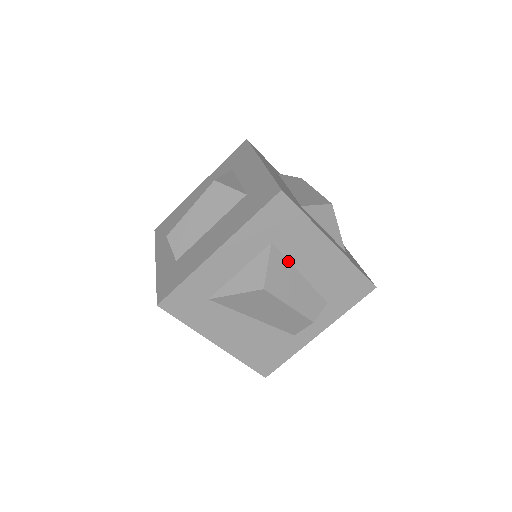
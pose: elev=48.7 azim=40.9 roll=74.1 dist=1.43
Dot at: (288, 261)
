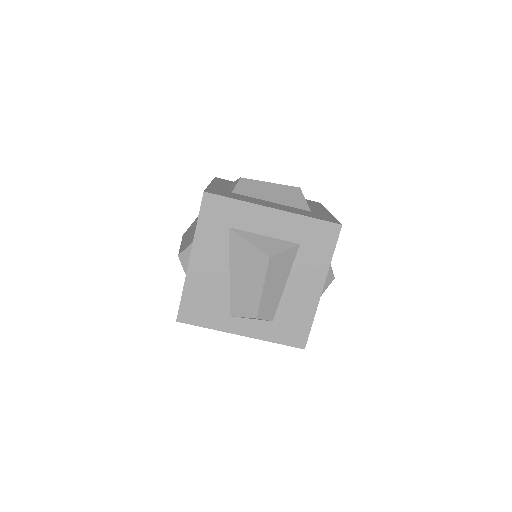
Dot at: (292, 266)
